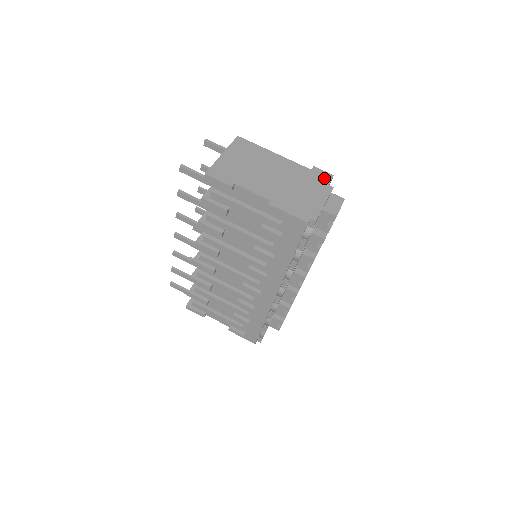
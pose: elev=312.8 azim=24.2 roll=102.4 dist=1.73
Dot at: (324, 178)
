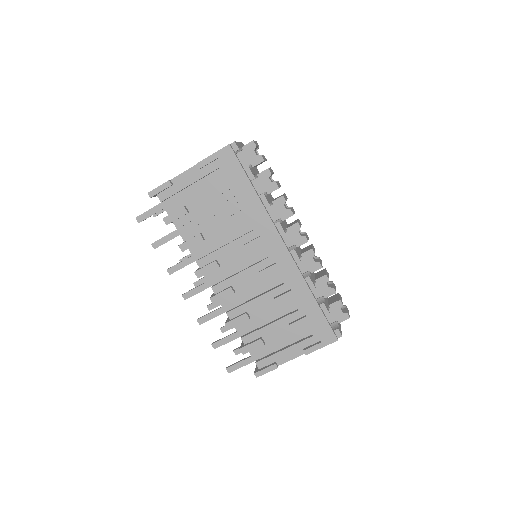
Dot at: occluded
